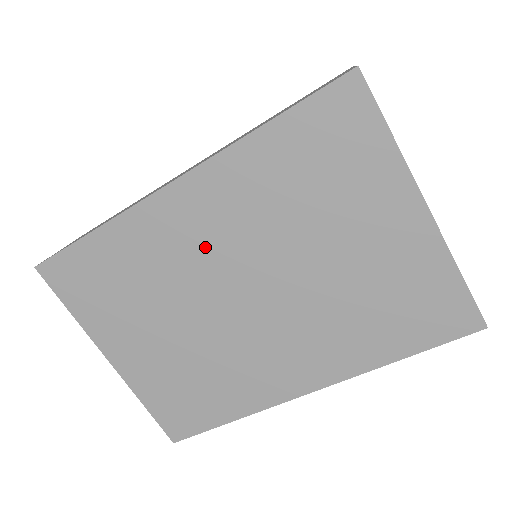
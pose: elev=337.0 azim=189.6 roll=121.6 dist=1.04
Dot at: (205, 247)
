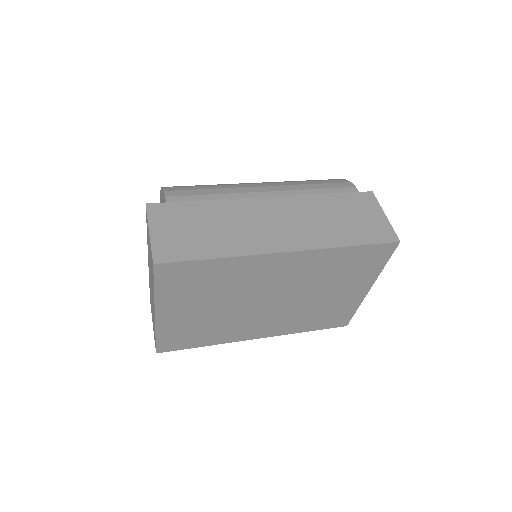
Dot at: (272, 280)
